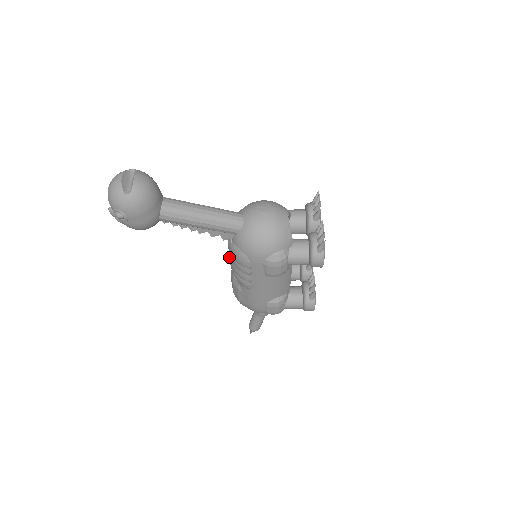
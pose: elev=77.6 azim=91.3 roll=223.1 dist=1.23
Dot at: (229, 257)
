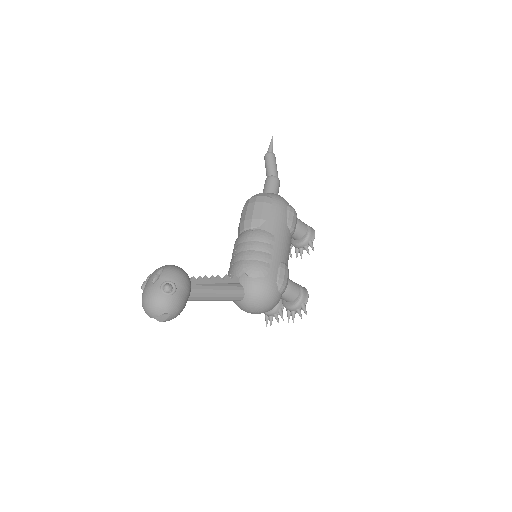
Dot at: (238, 248)
